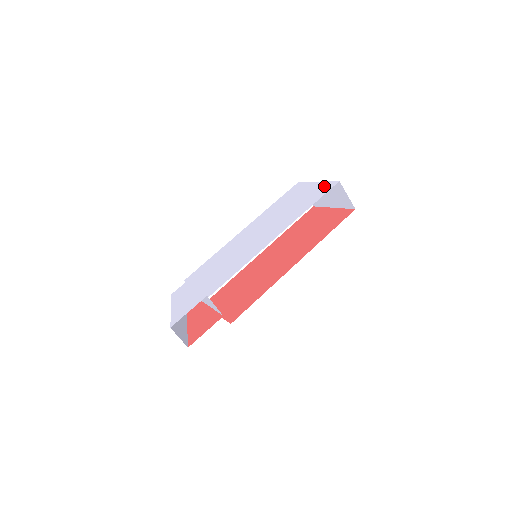
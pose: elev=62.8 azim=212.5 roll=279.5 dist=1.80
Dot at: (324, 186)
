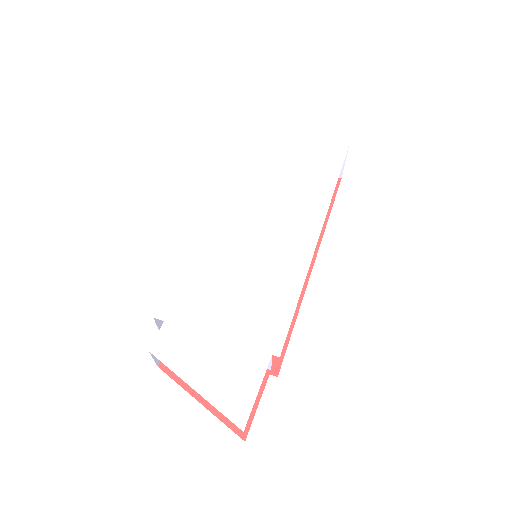
Dot at: (326, 148)
